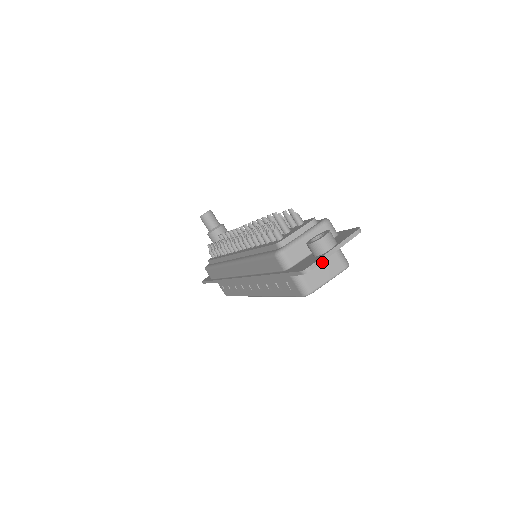
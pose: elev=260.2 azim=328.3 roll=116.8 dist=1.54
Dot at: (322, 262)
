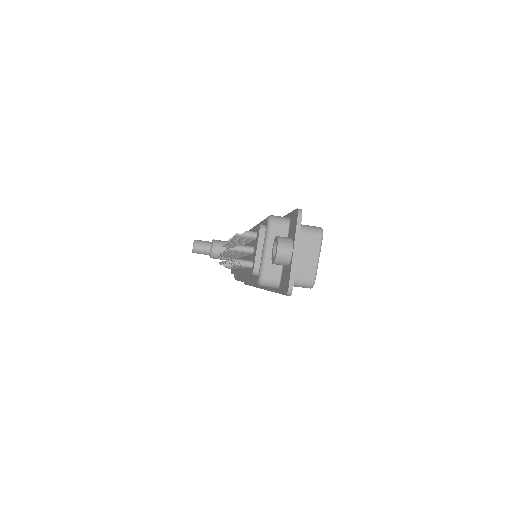
Dot at: (299, 253)
